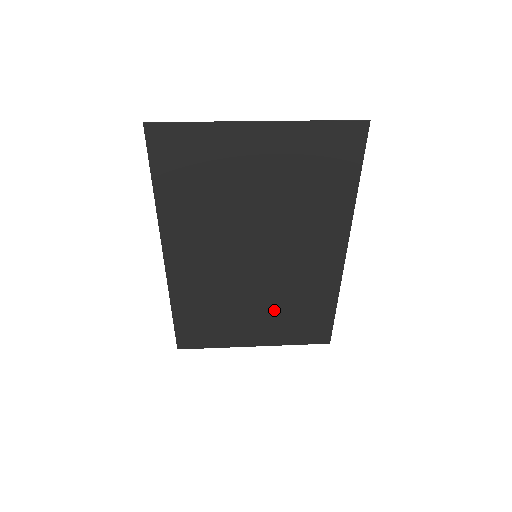
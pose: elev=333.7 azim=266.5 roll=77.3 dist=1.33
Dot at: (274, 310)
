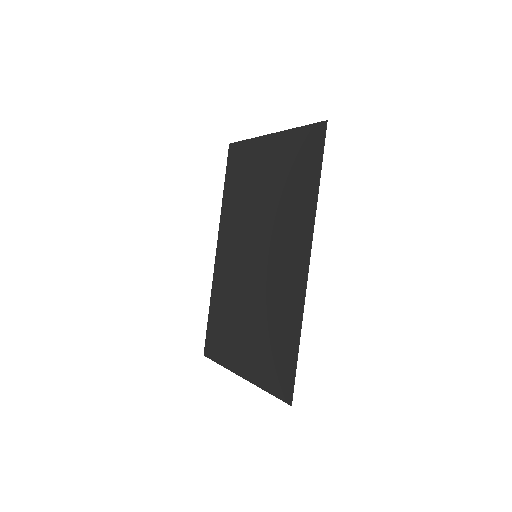
Dot at: (258, 328)
